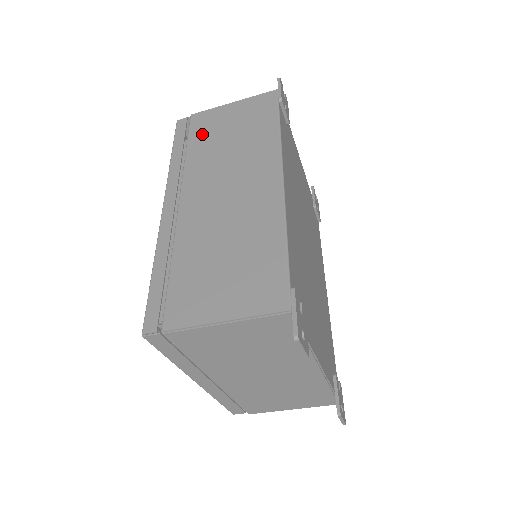
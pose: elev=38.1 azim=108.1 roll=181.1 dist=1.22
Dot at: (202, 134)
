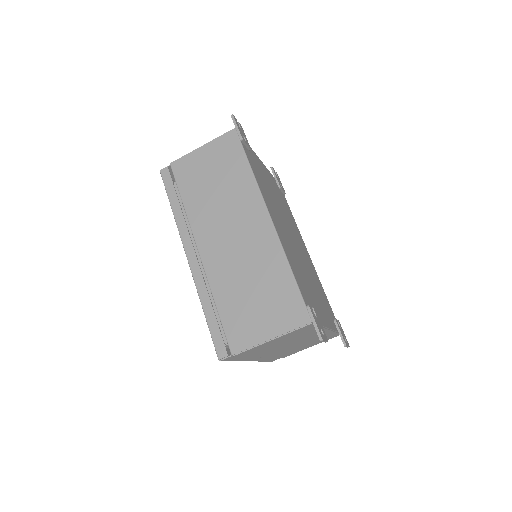
Dot at: (189, 184)
